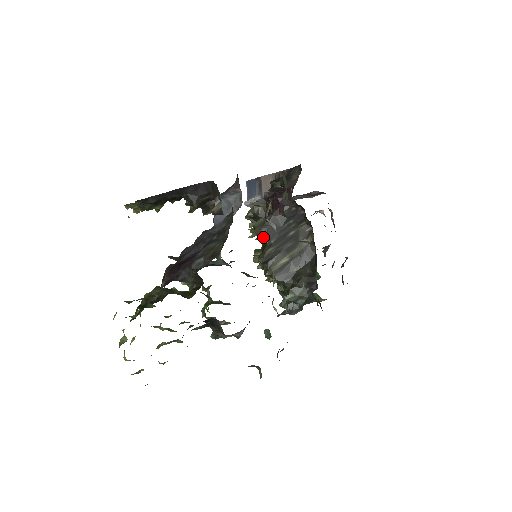
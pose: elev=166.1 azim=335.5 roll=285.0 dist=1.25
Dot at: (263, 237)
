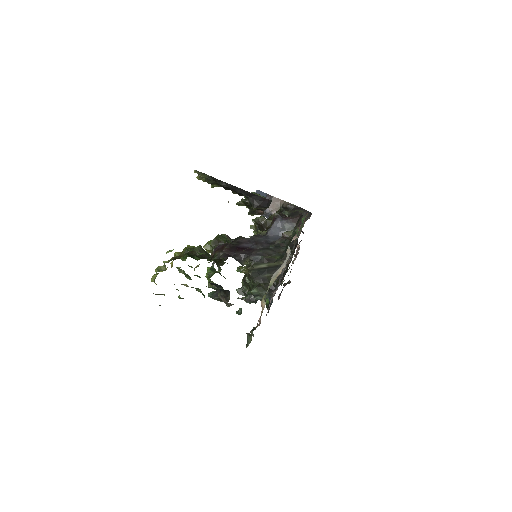
Dot at: occluded
